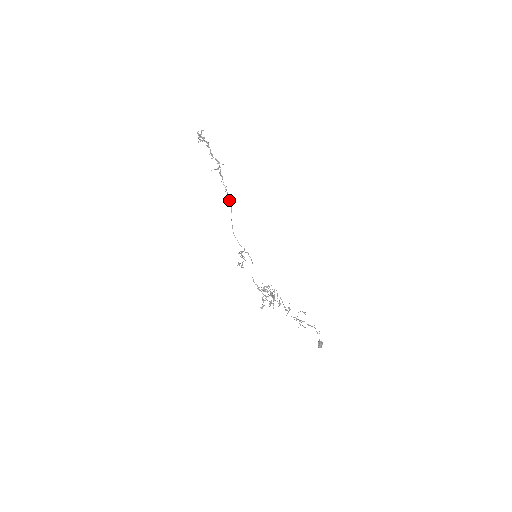
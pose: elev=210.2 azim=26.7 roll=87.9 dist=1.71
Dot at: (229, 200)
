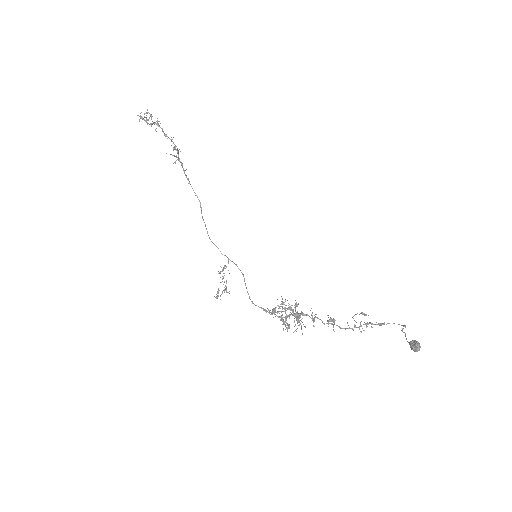
Dot at: (195, 195)
